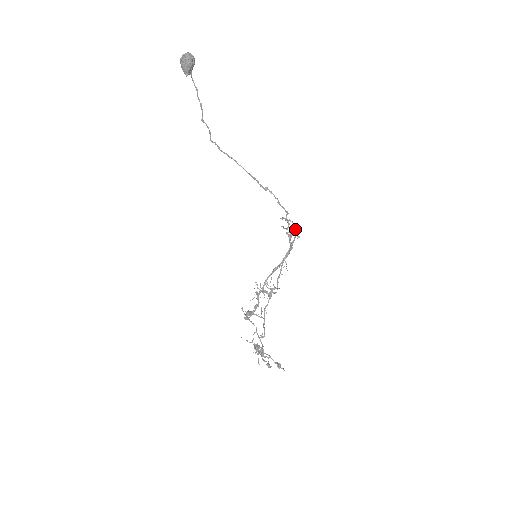
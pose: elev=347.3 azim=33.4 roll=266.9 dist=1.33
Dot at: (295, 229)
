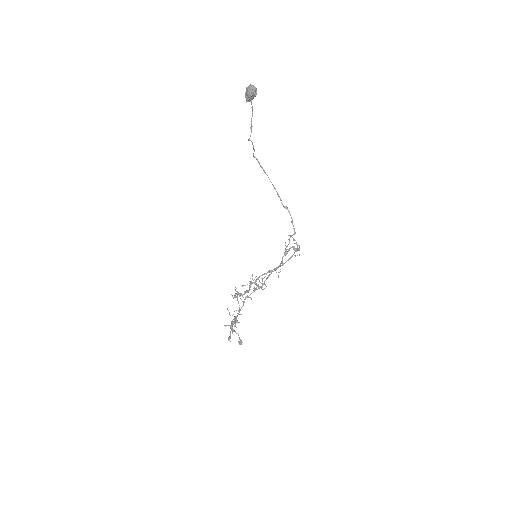
Dot at: (293, 249)
